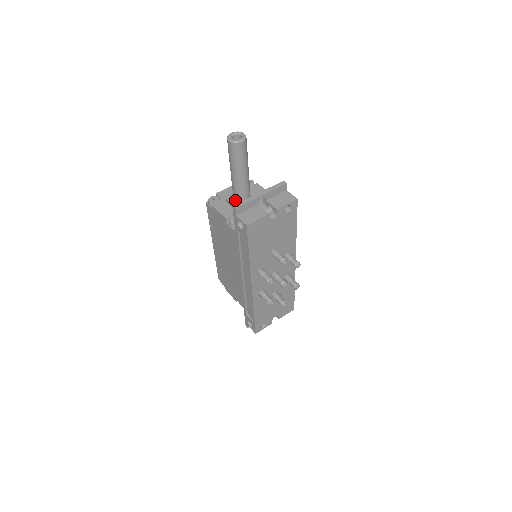
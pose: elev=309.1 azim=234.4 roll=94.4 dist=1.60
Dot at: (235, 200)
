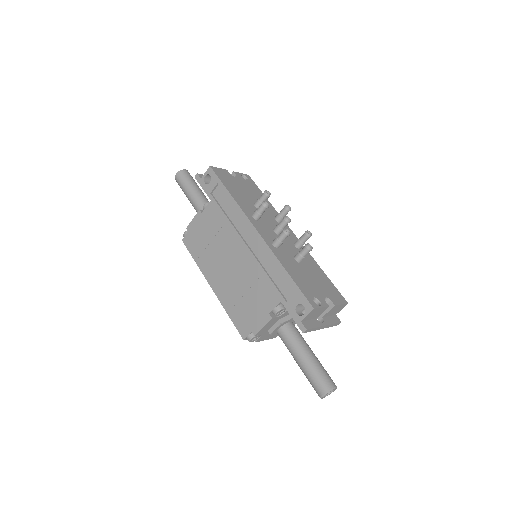
Dot at: occluded
